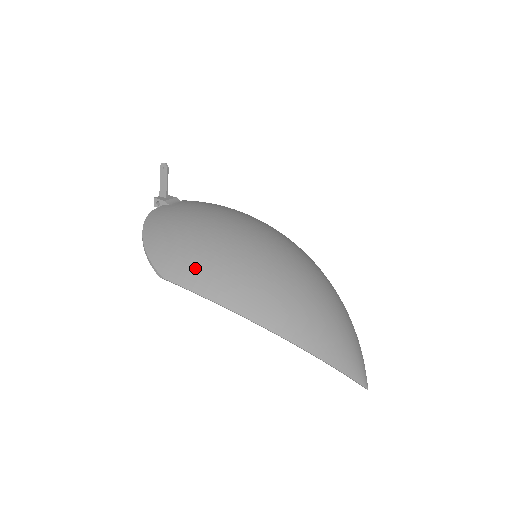
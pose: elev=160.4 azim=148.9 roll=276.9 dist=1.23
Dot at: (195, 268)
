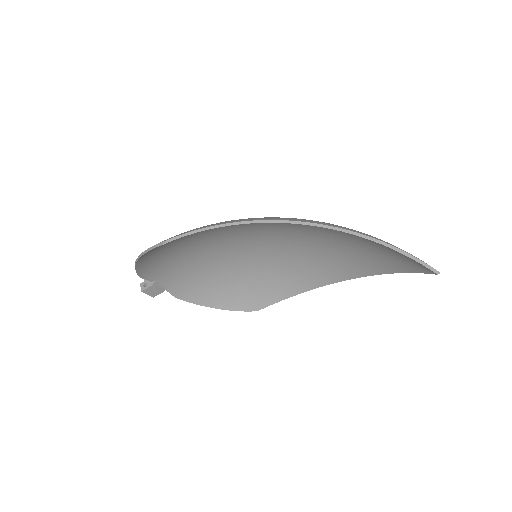
Dot at: occluded
